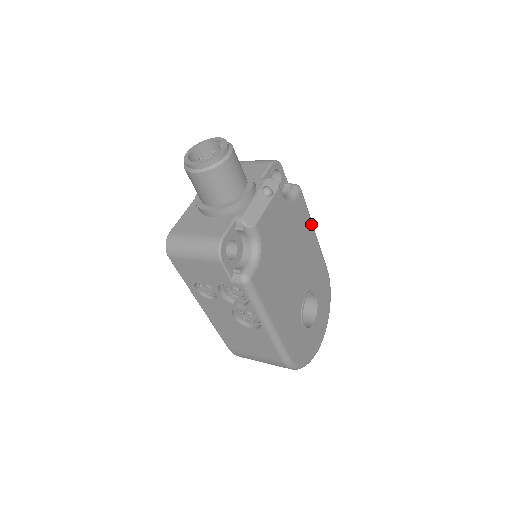
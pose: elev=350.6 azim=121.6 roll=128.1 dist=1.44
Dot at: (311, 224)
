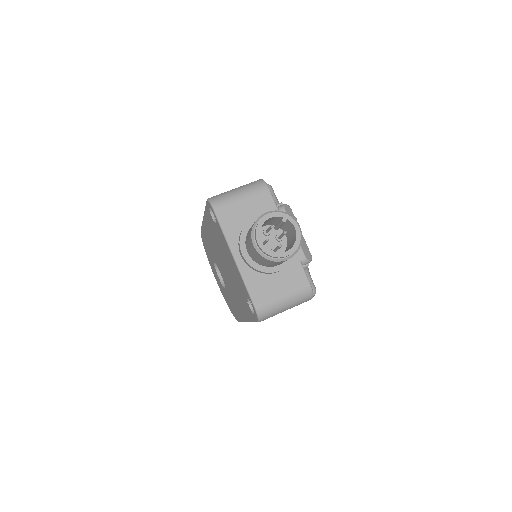
Dot at: occluded
